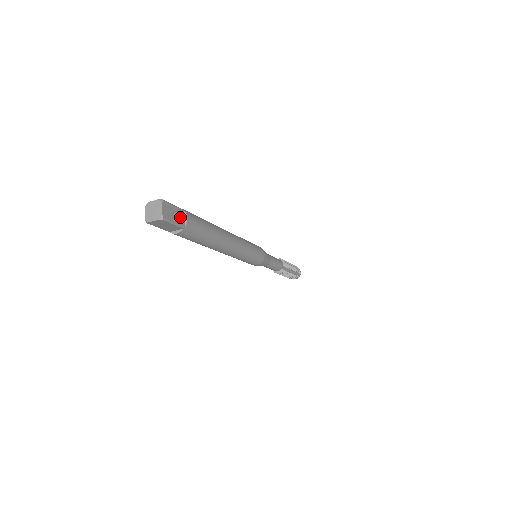
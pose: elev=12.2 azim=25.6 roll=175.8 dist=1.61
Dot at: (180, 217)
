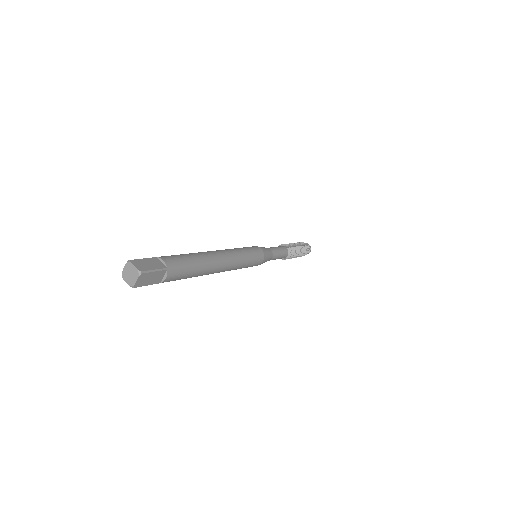
Dot at: (158, 277)
